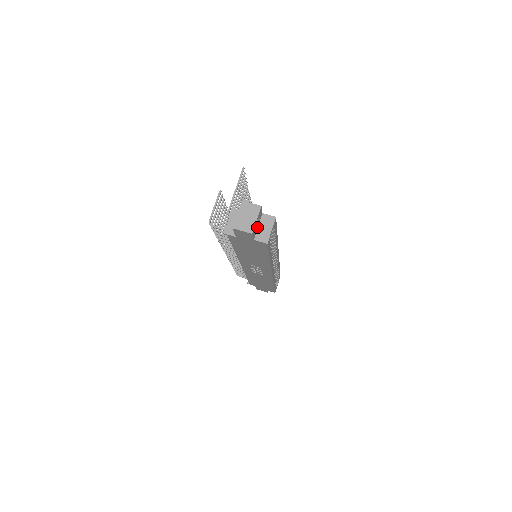
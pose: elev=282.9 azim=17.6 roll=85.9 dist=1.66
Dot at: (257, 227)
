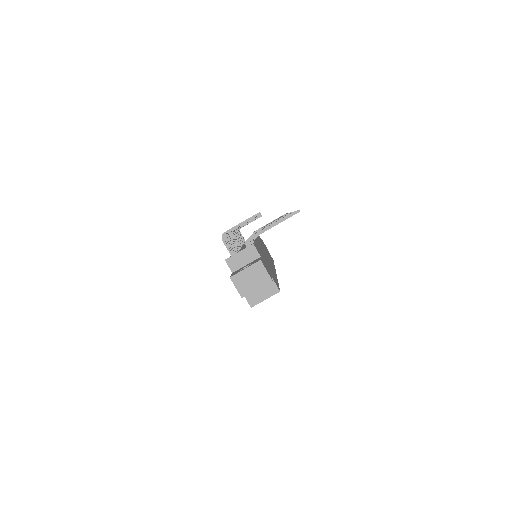
Dot at: occluded
